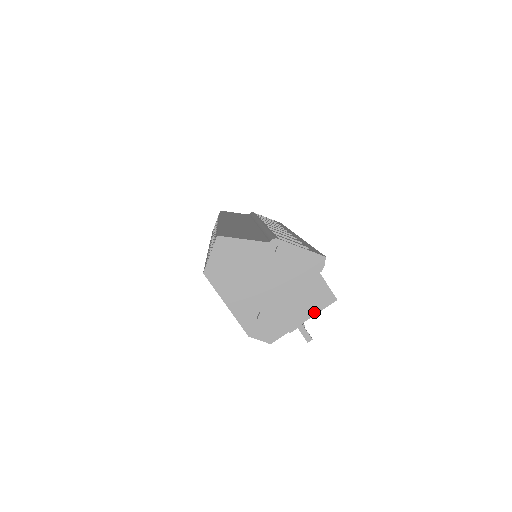
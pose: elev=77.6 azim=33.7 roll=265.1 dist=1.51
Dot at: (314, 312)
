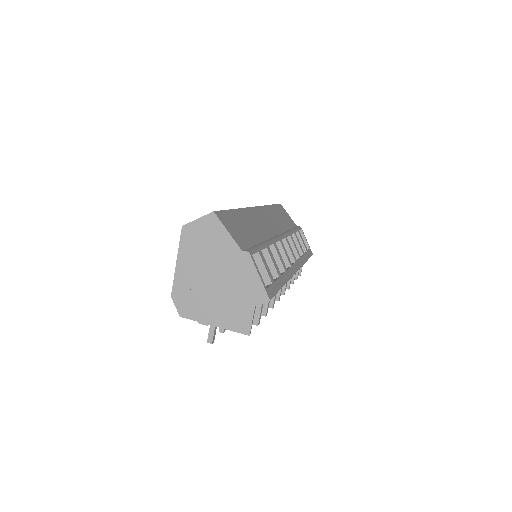
Dot at: (227, 327)
